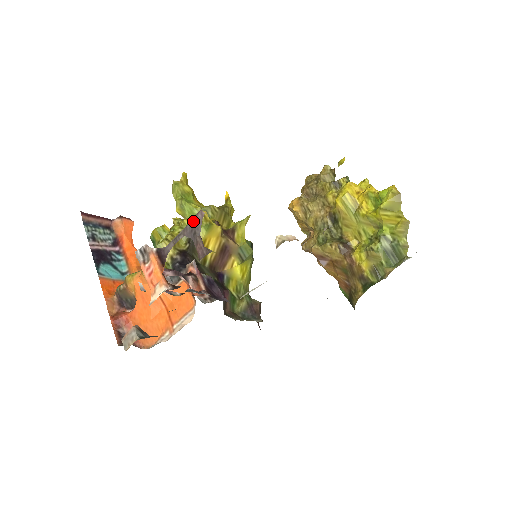
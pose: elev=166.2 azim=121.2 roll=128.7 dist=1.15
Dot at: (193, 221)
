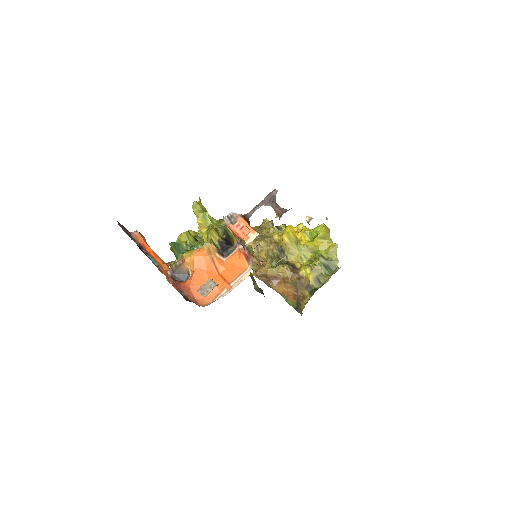
Dot at: (270, 195)
